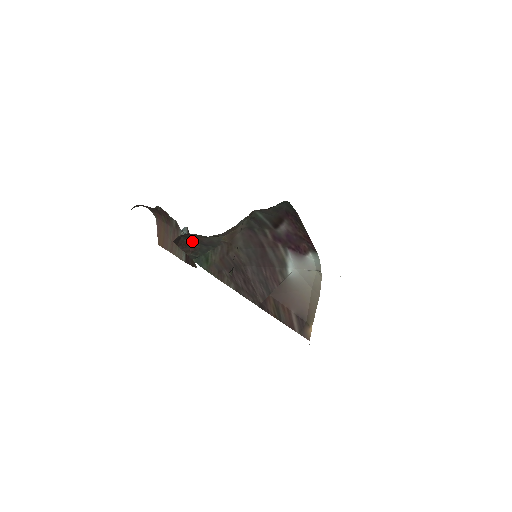
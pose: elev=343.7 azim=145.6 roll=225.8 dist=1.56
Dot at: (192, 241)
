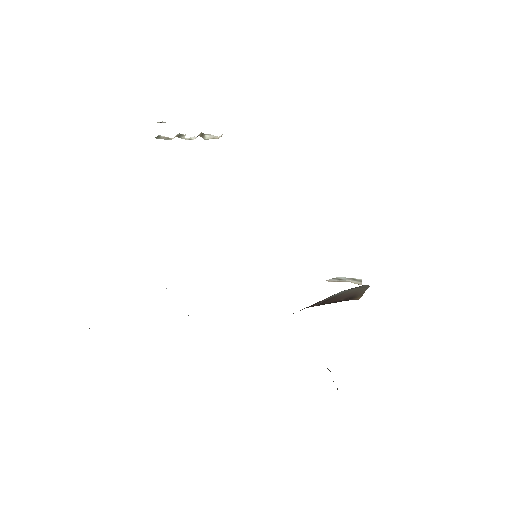
Dot at: occluded
